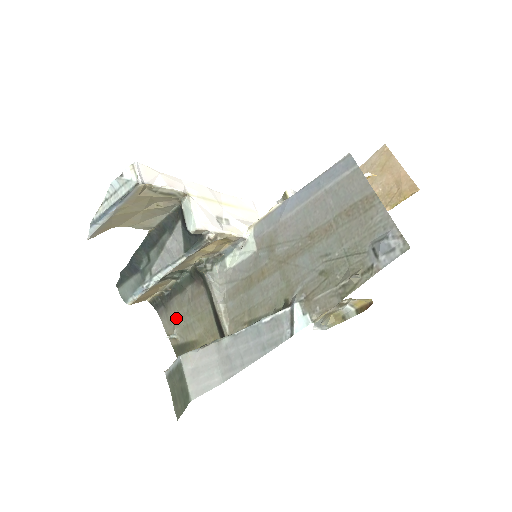
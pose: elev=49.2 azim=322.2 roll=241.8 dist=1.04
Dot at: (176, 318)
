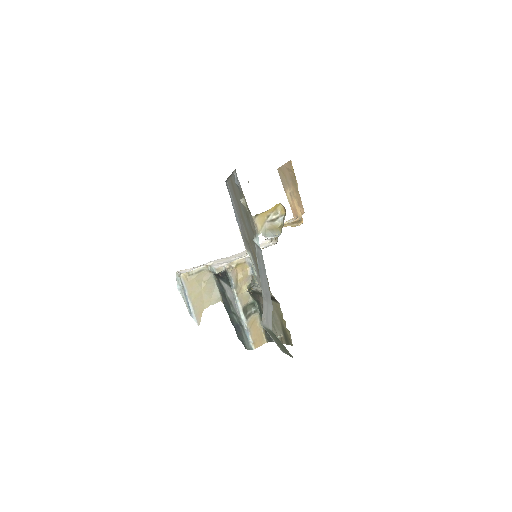
Dot at: (274, 329)
